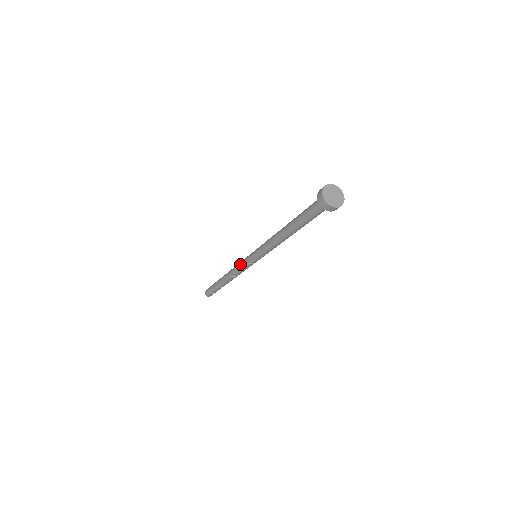
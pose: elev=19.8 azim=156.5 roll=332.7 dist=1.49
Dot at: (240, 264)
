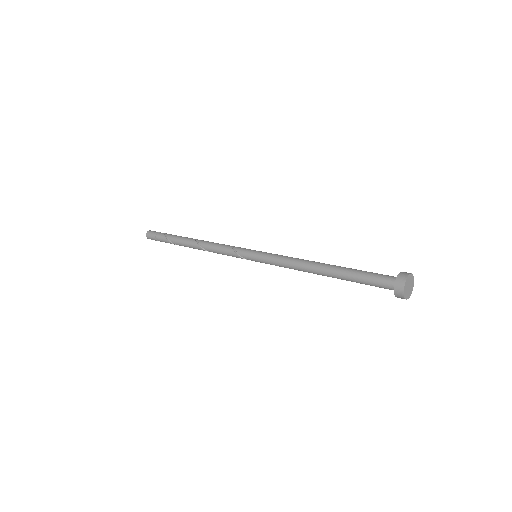
Dot at: (228, 250)
